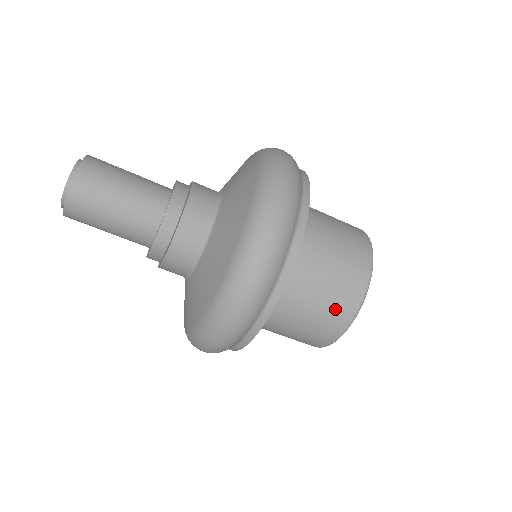
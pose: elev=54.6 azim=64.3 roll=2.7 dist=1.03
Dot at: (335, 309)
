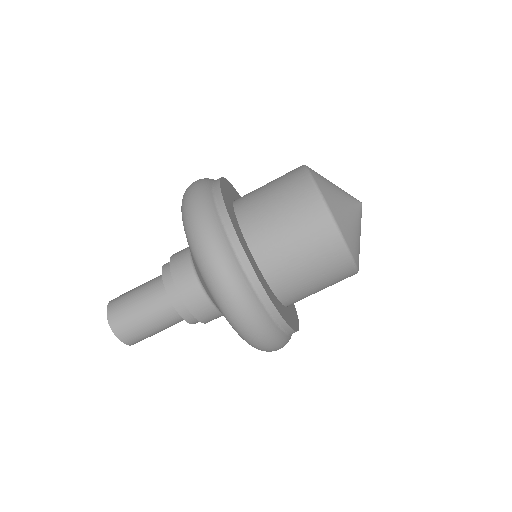
Dot at: (333, 271)
